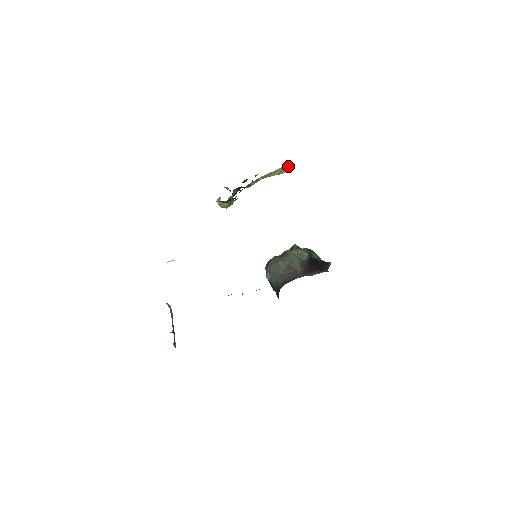
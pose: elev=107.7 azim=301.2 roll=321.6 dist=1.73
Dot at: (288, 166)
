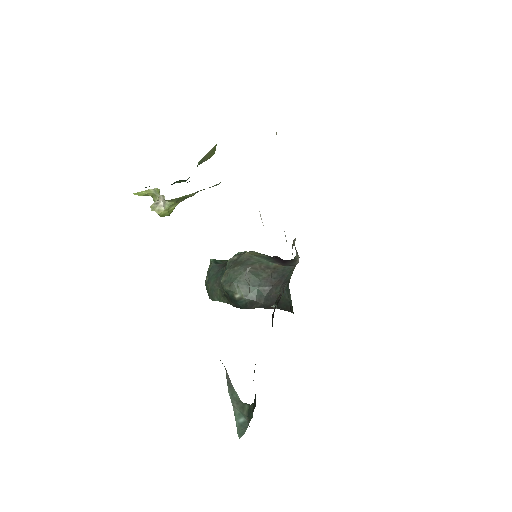
Dot at: (215, 147)
